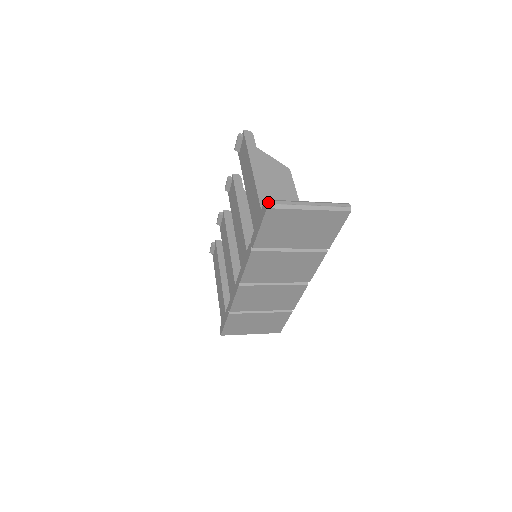
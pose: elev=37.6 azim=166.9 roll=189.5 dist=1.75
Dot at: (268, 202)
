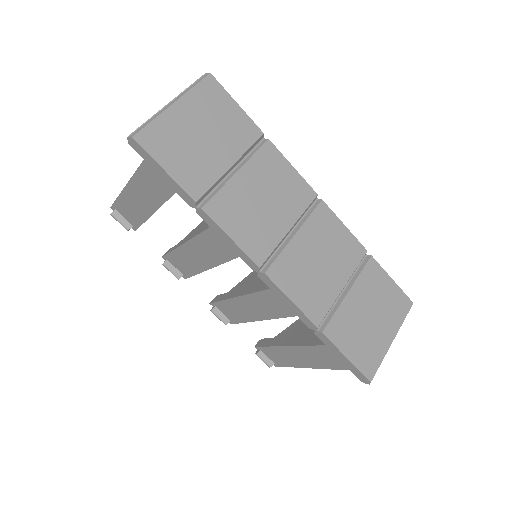
Dot at: (128, 136)
